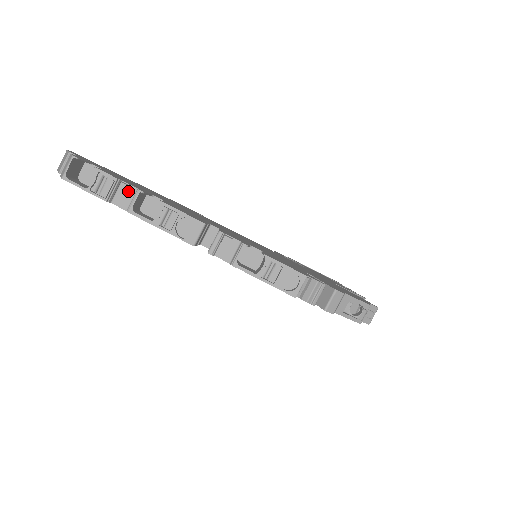
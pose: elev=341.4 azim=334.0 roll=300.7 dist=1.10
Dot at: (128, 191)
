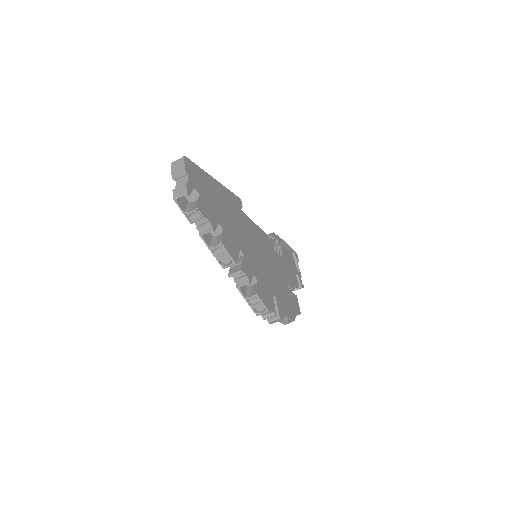
Dot at: (206, 224)
